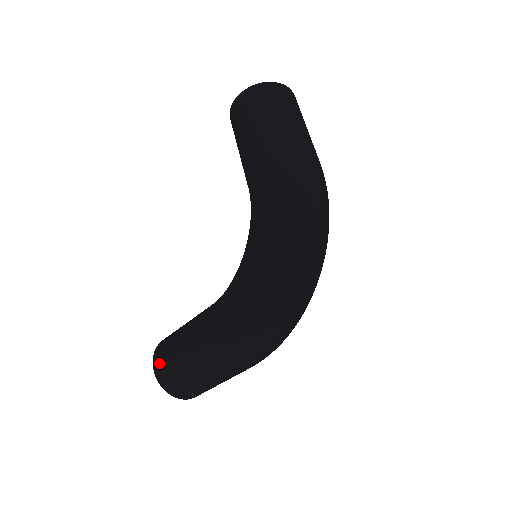
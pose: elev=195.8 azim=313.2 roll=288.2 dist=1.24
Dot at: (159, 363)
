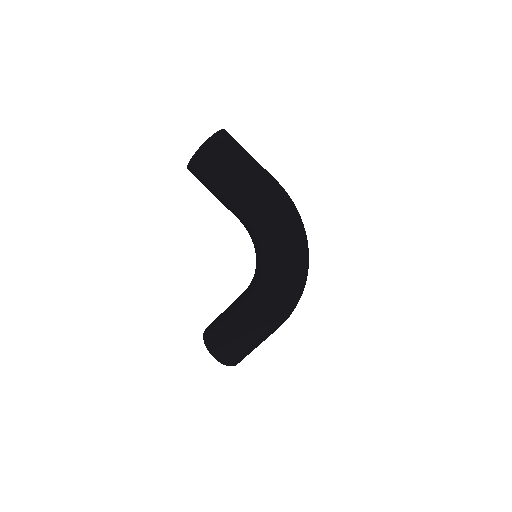
Dot at: (220, 354)
